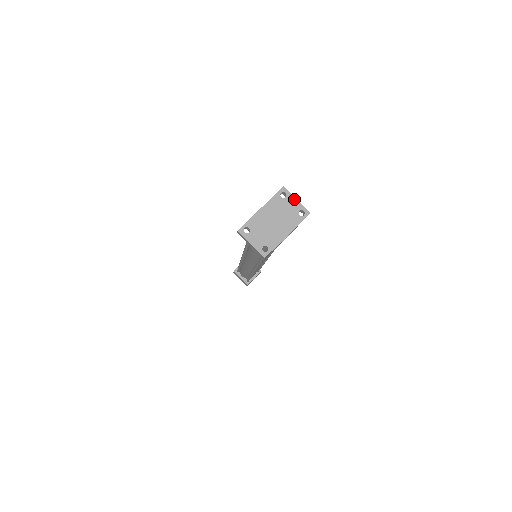
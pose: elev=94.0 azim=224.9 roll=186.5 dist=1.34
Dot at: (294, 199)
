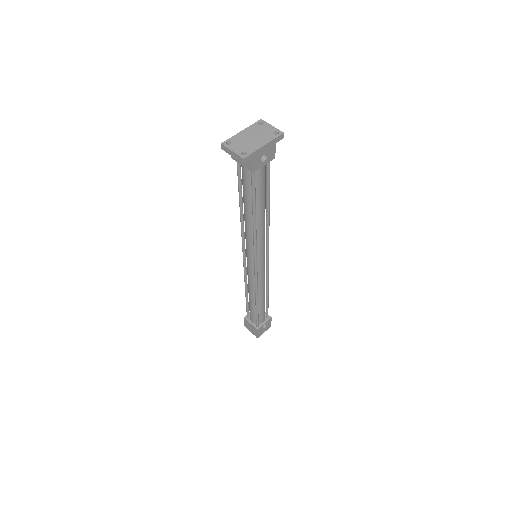
Dot at: (270, 125)
